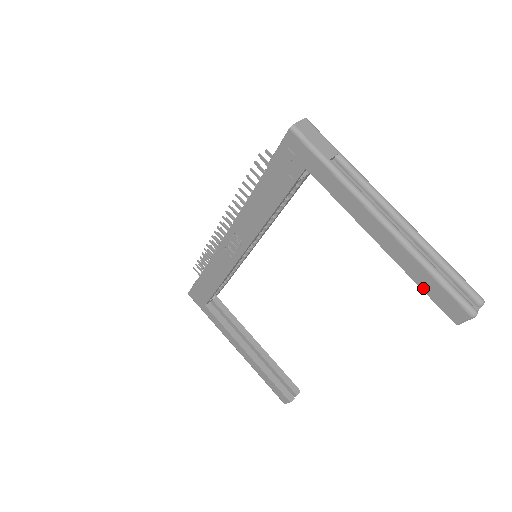
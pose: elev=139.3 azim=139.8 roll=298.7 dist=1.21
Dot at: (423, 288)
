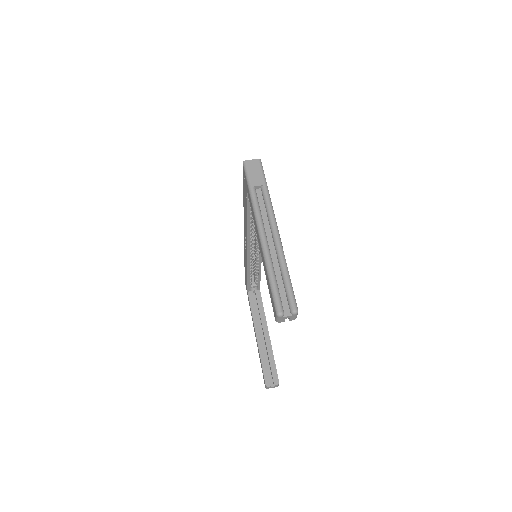
Dot at: (268, 288)
